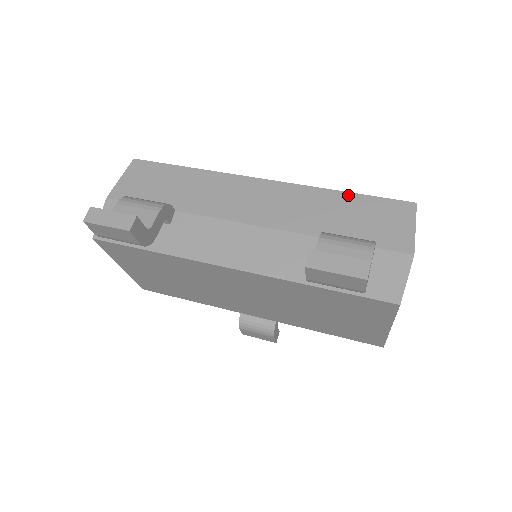
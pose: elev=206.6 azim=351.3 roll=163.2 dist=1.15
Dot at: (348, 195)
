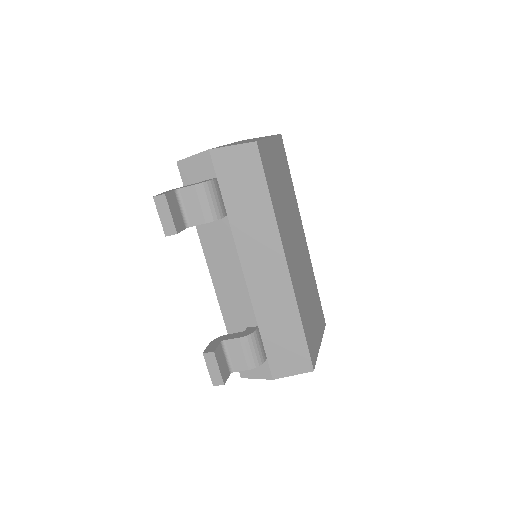
Dot at: (300, 329)
